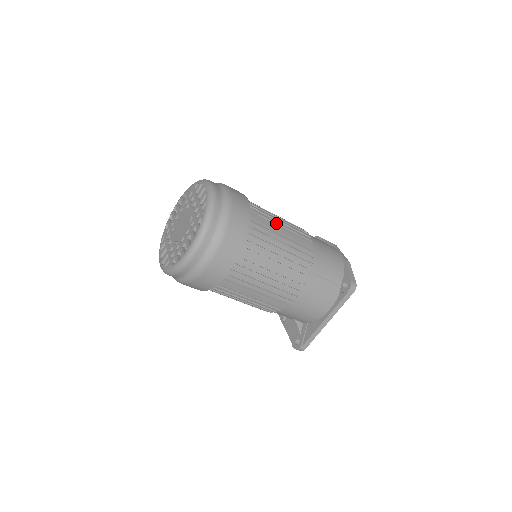
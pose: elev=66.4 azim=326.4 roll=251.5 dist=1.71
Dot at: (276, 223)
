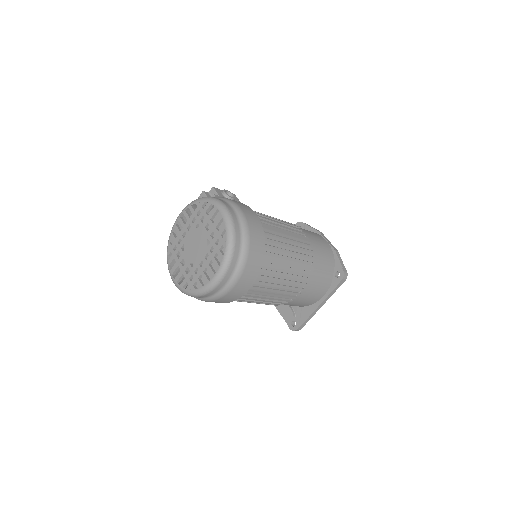
Dot at: (281, 231)
